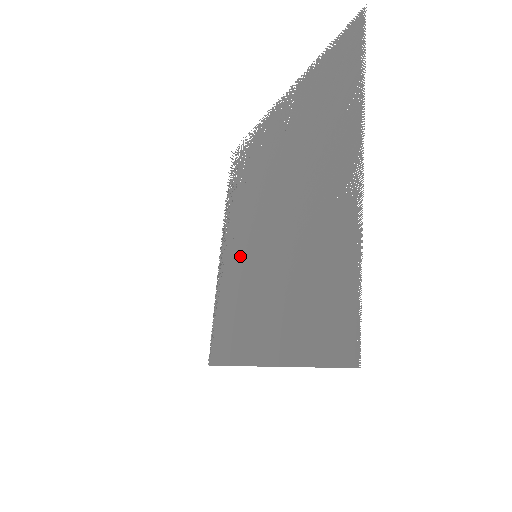
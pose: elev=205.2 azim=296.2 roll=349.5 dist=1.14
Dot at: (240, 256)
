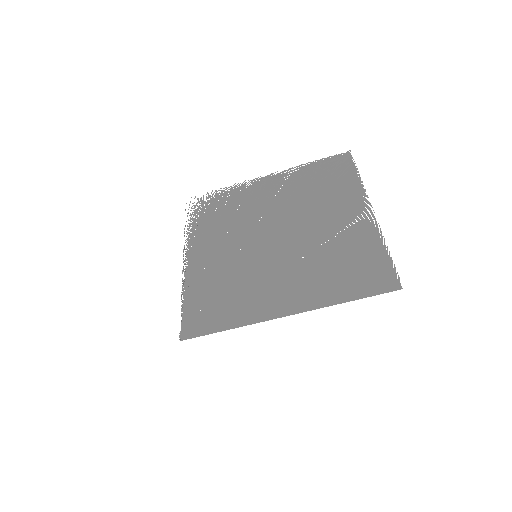
Dot at: (227, 258)
